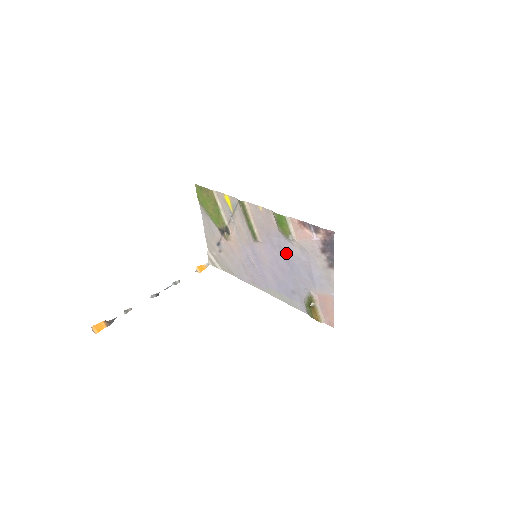
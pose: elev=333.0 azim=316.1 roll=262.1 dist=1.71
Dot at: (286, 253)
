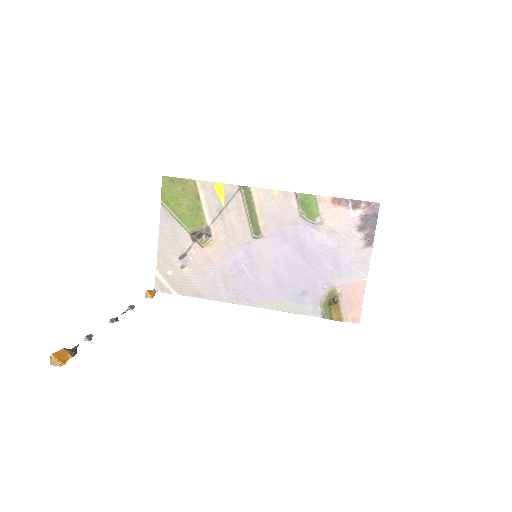
Dot at: (304, 243)
